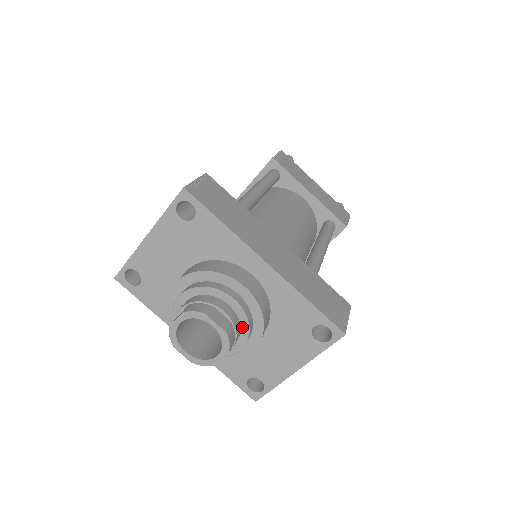
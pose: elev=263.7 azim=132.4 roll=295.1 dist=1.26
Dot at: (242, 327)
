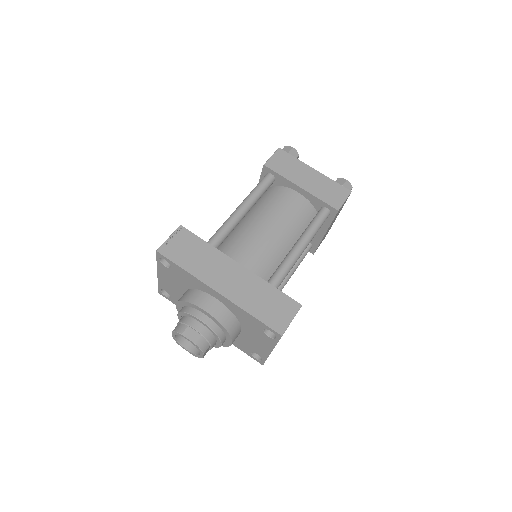
Dot at: (214, 334)
